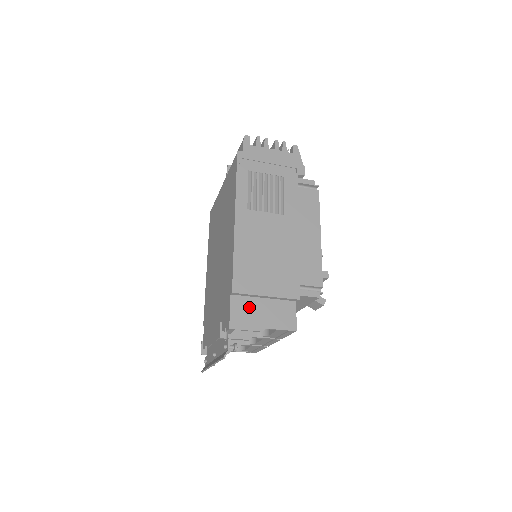
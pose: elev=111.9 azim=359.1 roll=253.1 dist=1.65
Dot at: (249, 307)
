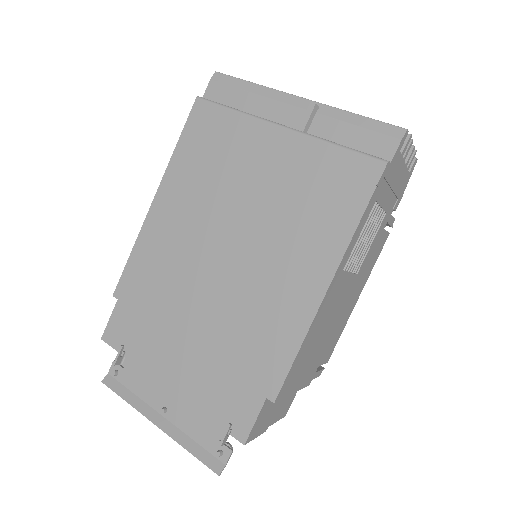
Dot at: (271, 407)
